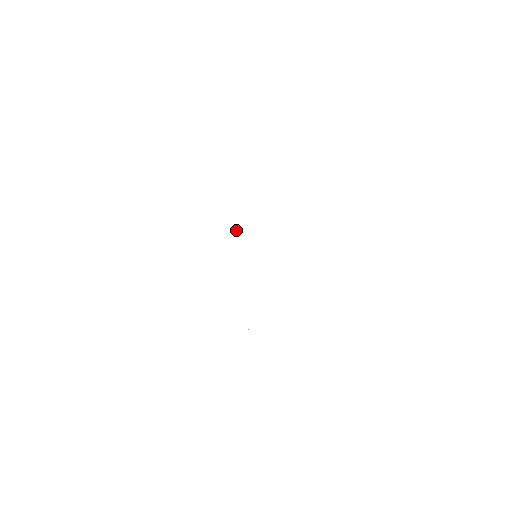
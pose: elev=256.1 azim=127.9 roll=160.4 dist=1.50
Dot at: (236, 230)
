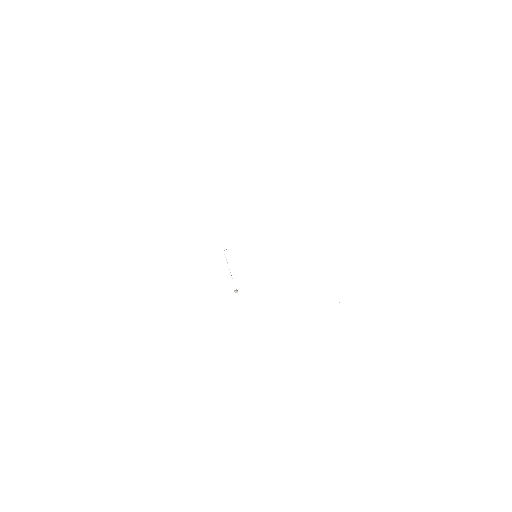
Dot at: (236, 290)
